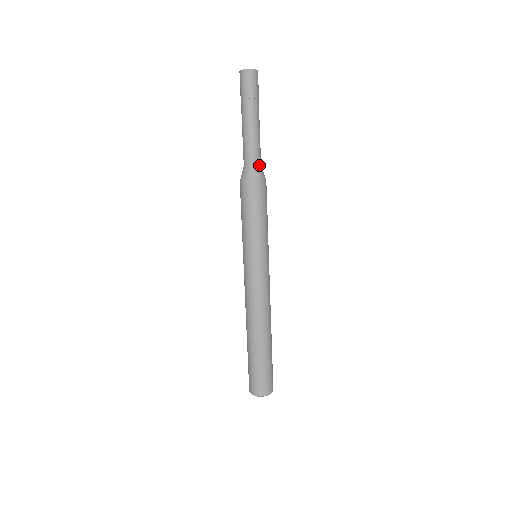
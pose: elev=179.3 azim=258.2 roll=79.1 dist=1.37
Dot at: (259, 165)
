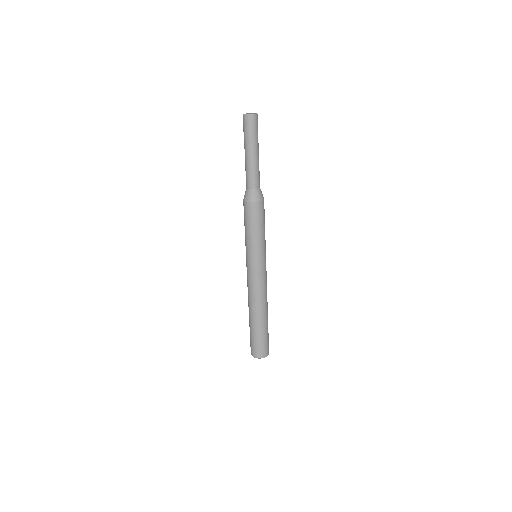
Dot at: (258, 188)
